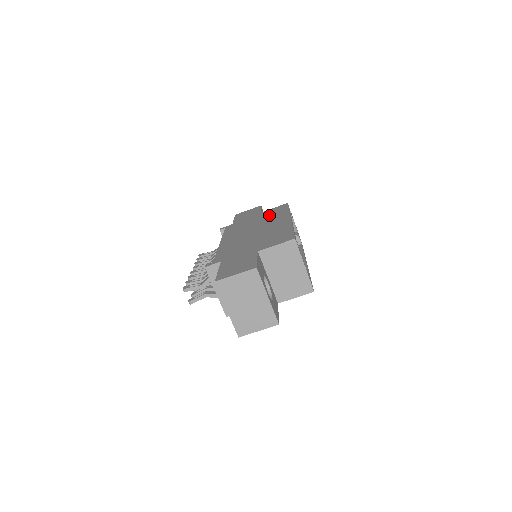
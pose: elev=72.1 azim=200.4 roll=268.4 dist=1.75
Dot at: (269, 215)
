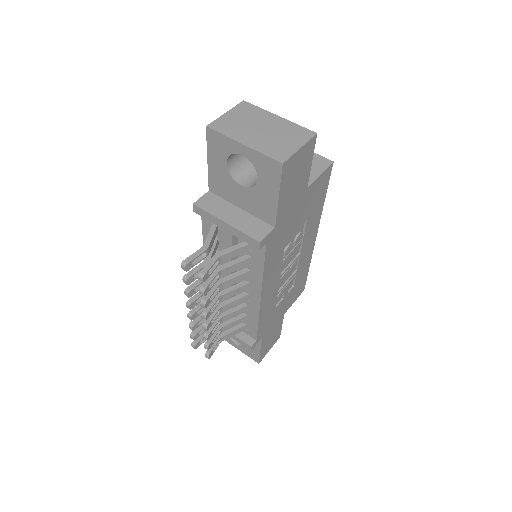
Dot at: occluded
